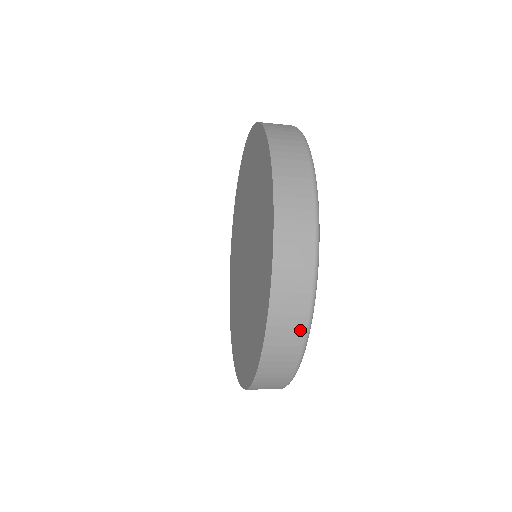
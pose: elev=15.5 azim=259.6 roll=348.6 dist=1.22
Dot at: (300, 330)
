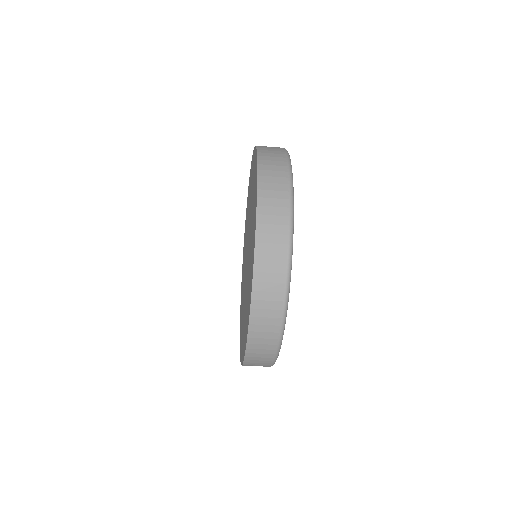
Dot at: (285, 210)
